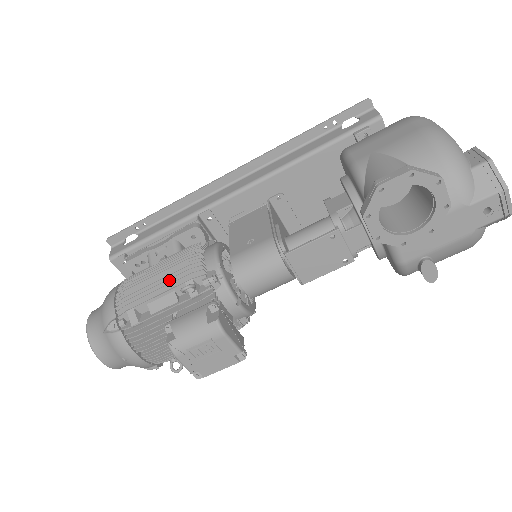
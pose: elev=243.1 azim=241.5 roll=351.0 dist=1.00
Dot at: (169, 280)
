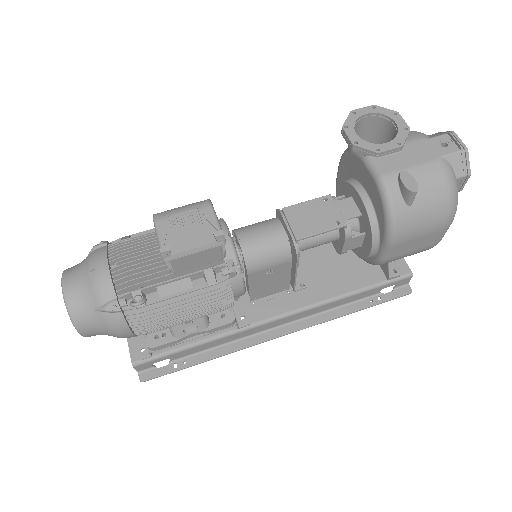
Dot at: occluded
